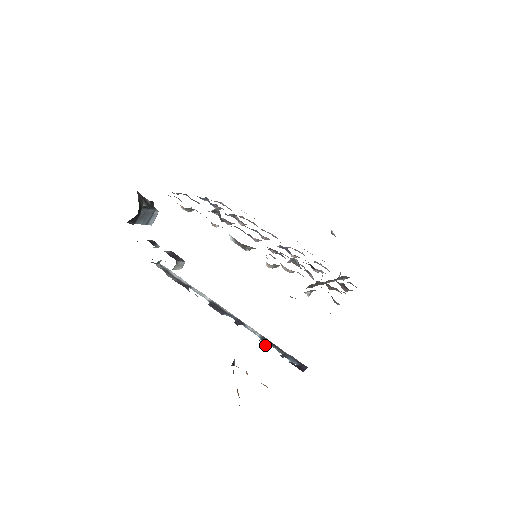
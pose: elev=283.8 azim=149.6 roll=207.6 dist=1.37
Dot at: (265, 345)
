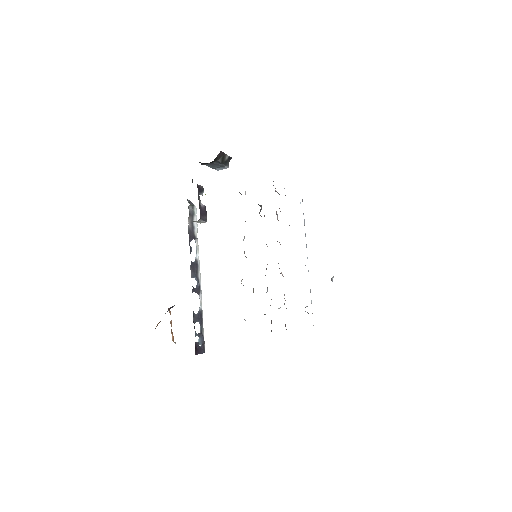
Dot at: (194, 320)
